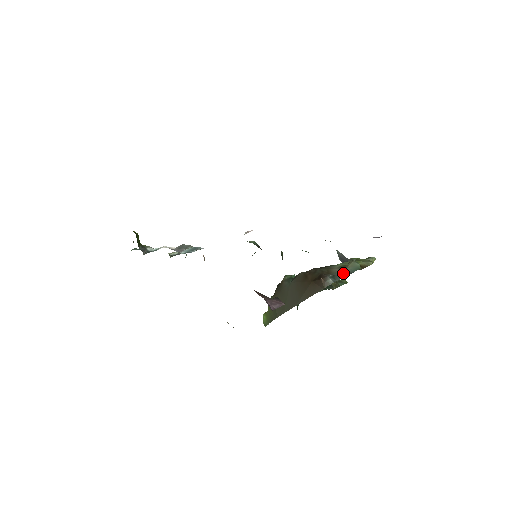
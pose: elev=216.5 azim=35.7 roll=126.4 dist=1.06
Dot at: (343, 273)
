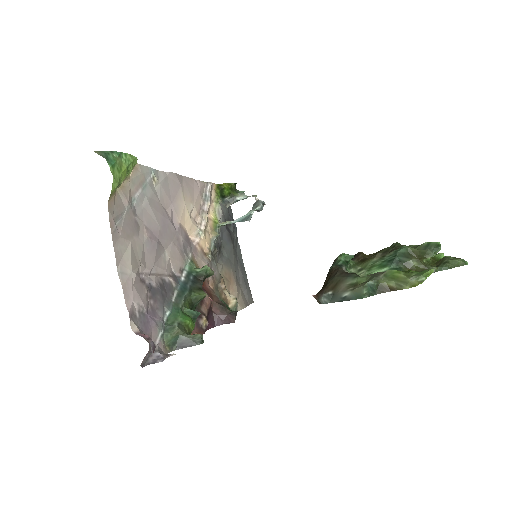
Dot at: (342, 296)
